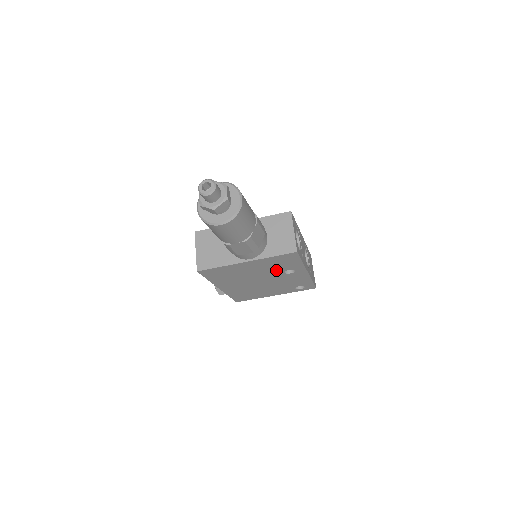
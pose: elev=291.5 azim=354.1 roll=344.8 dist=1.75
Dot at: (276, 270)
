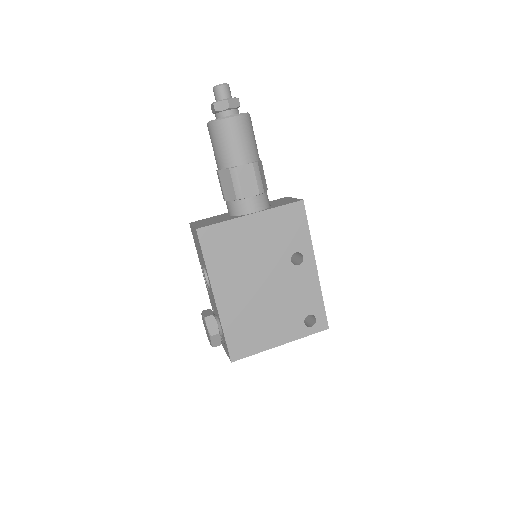
Dot at: (282, 250)
